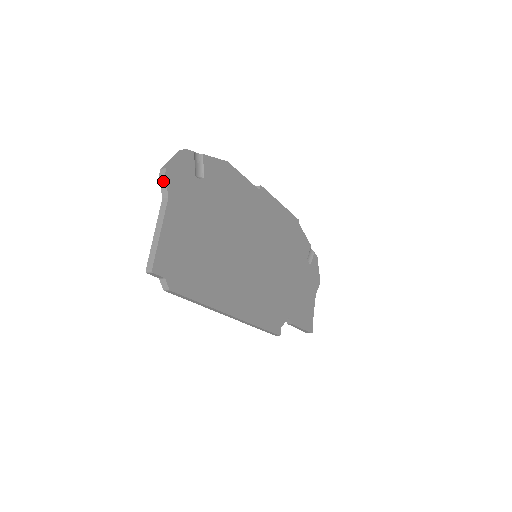
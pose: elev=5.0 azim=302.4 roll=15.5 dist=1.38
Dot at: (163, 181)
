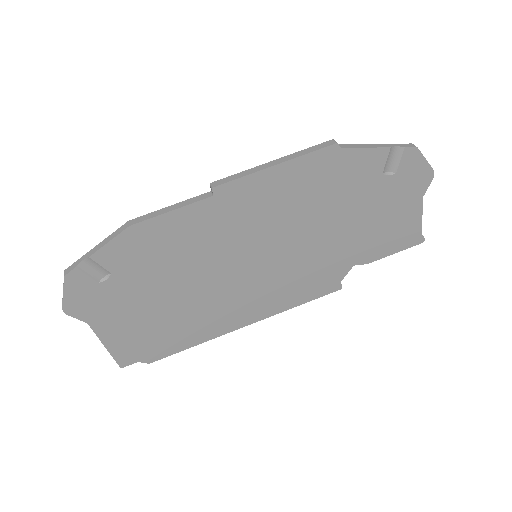
Dot at: (71, 314)
